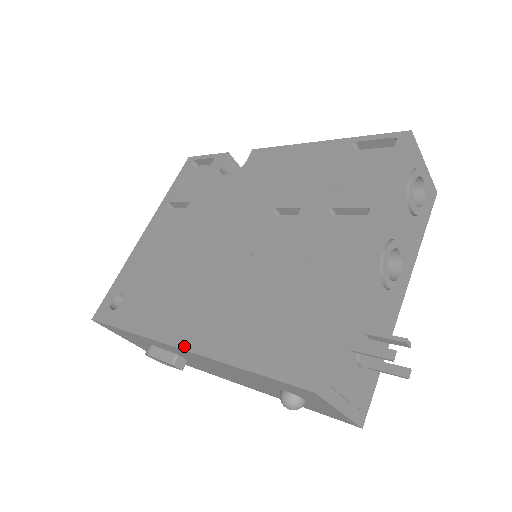
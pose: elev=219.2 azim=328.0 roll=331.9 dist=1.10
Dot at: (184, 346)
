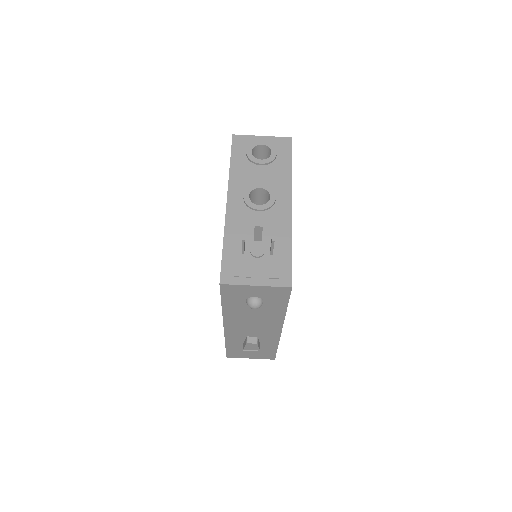
Dot at: occluded
